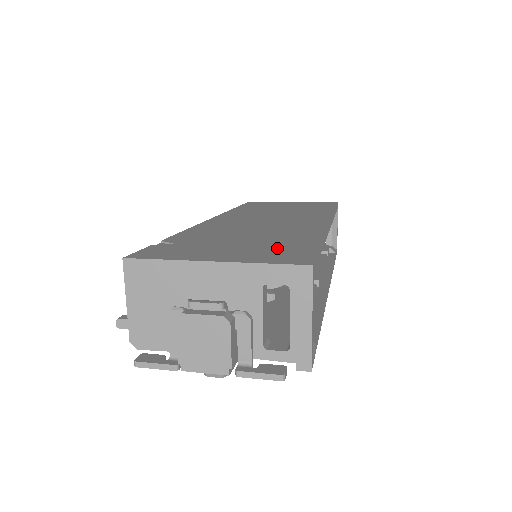
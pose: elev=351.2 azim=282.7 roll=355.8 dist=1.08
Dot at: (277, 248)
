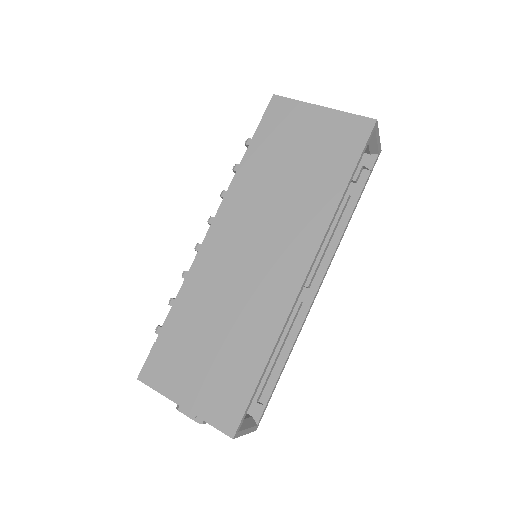
Dot at: (227, 382)
